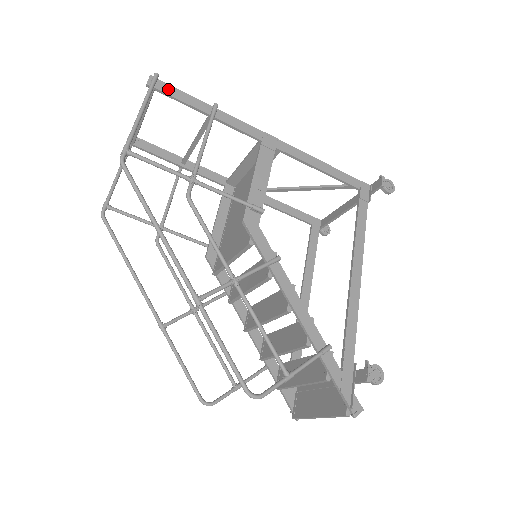
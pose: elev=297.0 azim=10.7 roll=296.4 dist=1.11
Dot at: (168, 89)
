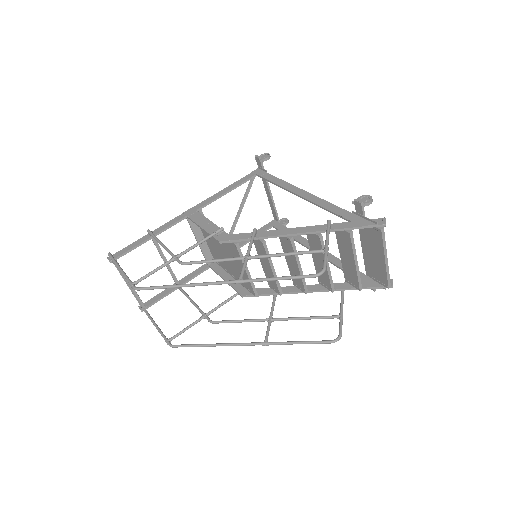
Dot at: (121, 252)
